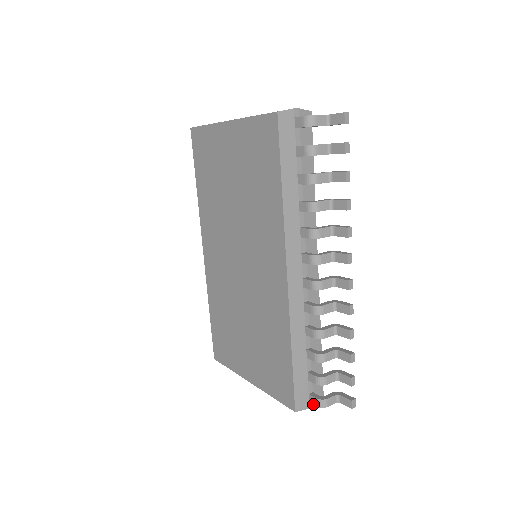
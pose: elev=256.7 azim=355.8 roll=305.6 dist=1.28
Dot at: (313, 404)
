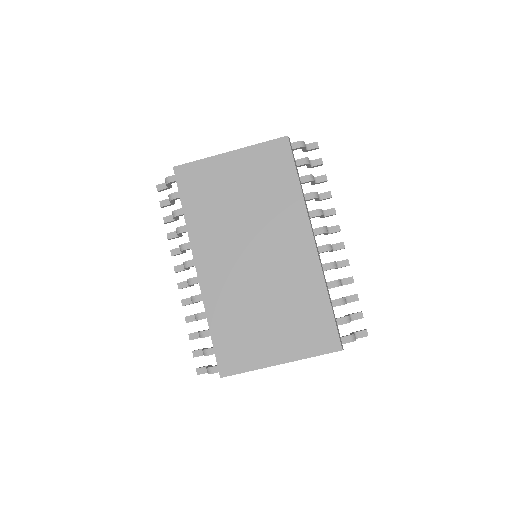
Dot at: occluded
